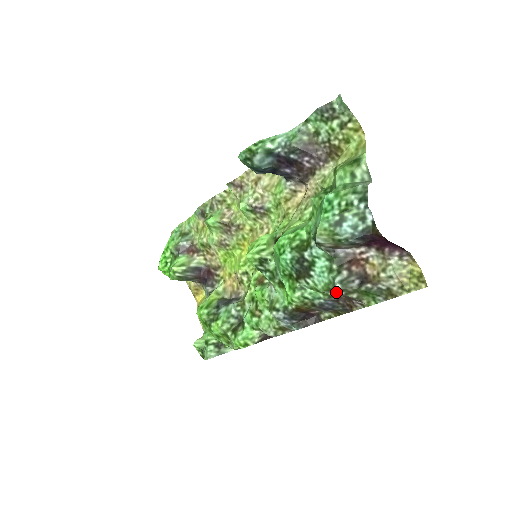
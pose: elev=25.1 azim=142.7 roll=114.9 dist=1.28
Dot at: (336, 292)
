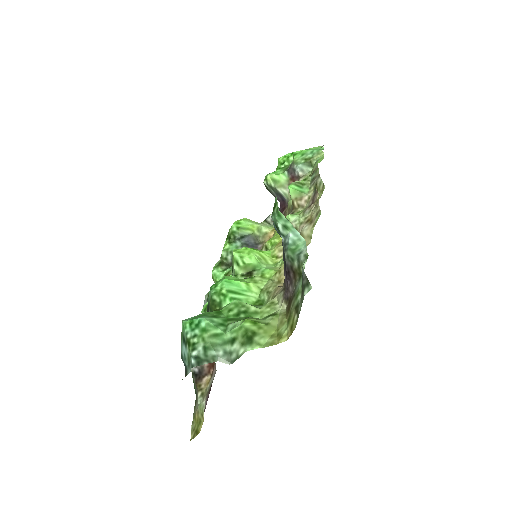
Dot at: occluded
